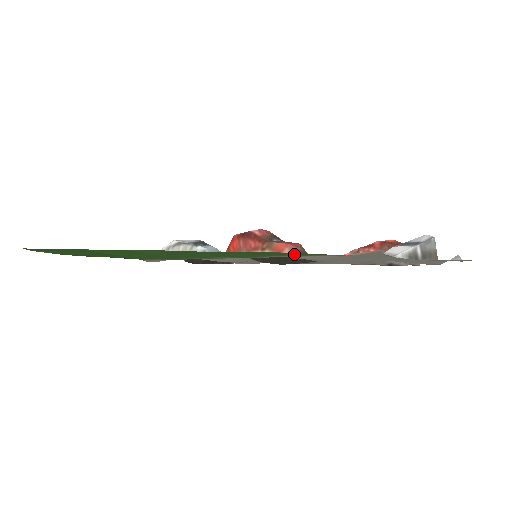
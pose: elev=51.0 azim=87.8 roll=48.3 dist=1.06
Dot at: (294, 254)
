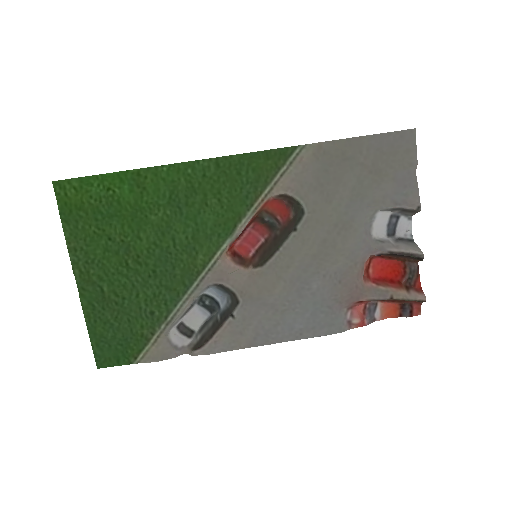
Dot at: (270, 162)
